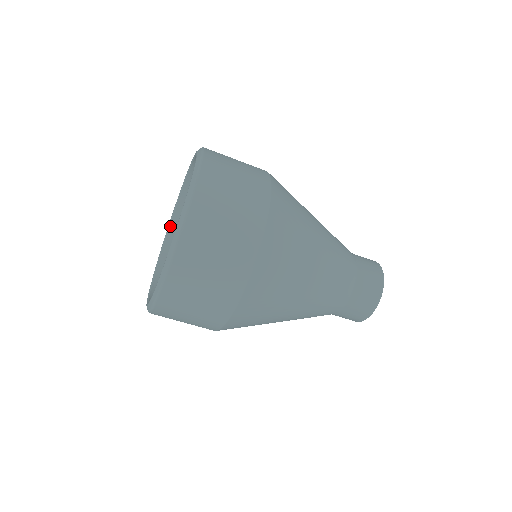
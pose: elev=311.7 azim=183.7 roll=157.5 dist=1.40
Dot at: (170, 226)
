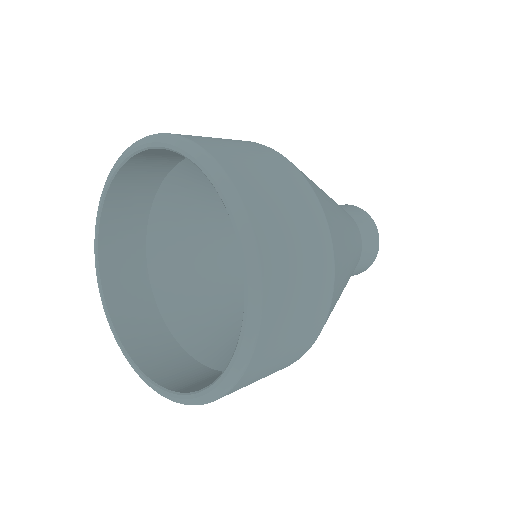
Dot at: (113, 180)
